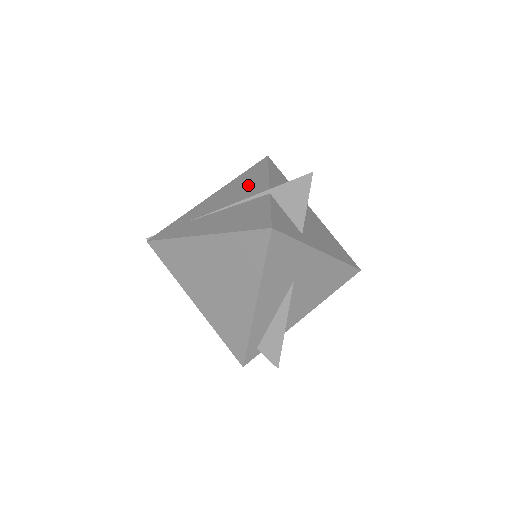
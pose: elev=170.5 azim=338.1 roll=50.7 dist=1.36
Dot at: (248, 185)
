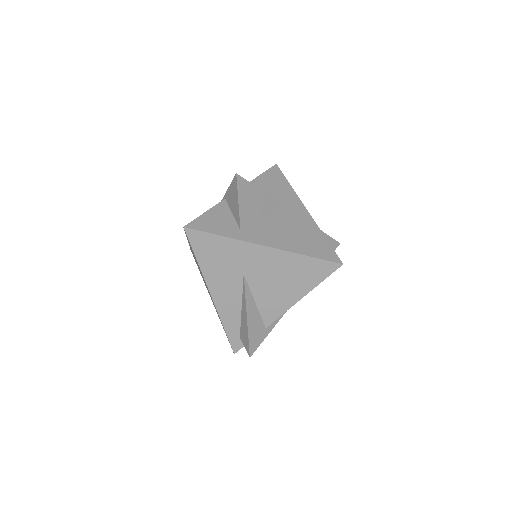
Dot at: occluded
